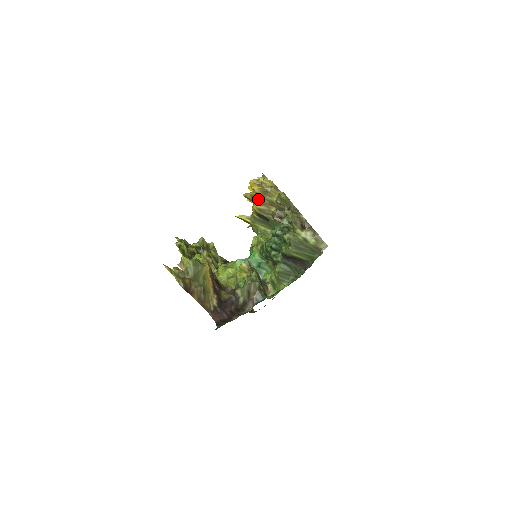
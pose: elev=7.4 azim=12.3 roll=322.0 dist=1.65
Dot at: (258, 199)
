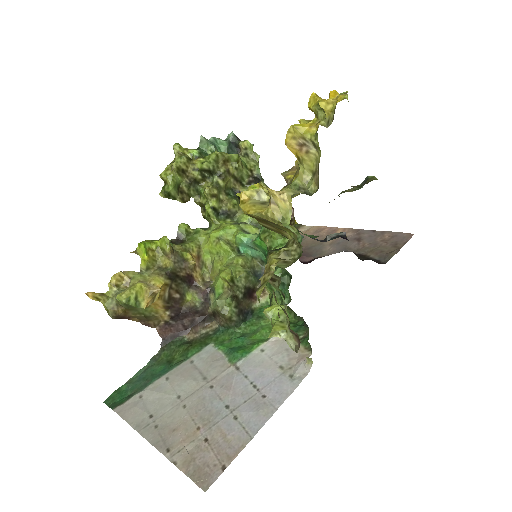
Dot at: (258, 219)
